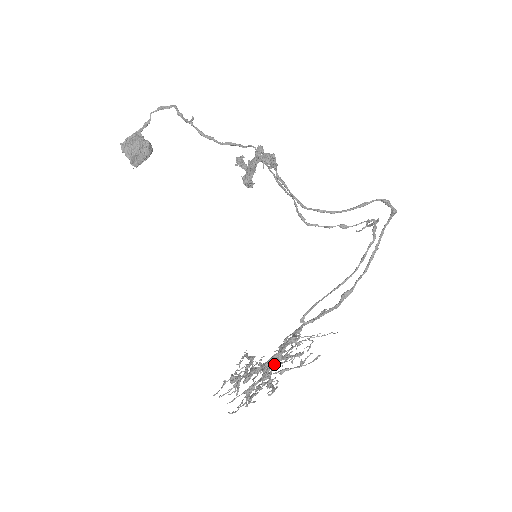
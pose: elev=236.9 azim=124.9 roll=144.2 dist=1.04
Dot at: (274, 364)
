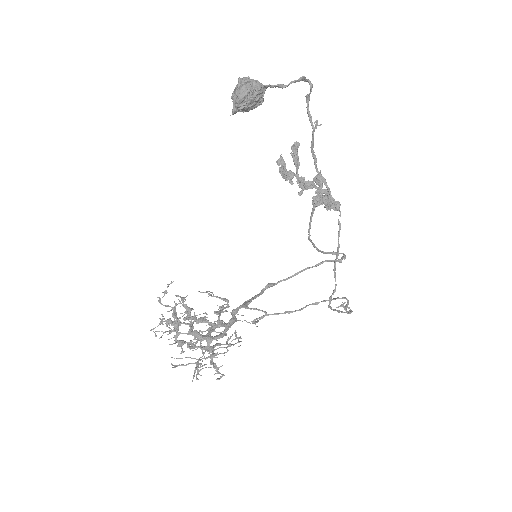
Dot at: occluded
